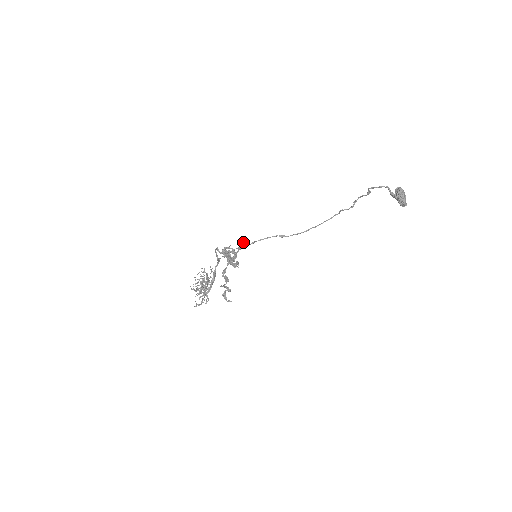
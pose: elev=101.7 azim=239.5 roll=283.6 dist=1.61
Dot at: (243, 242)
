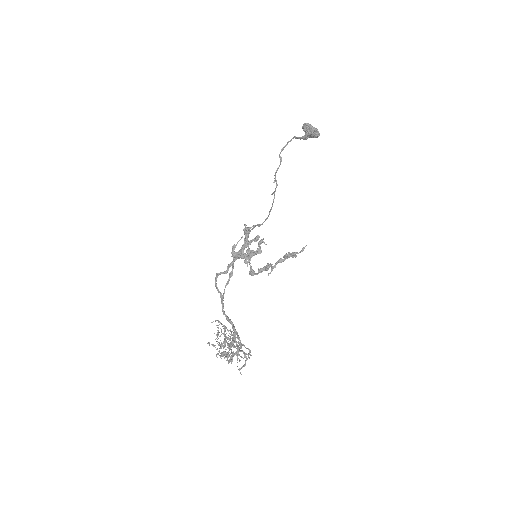
Dot at: (244, 228)
